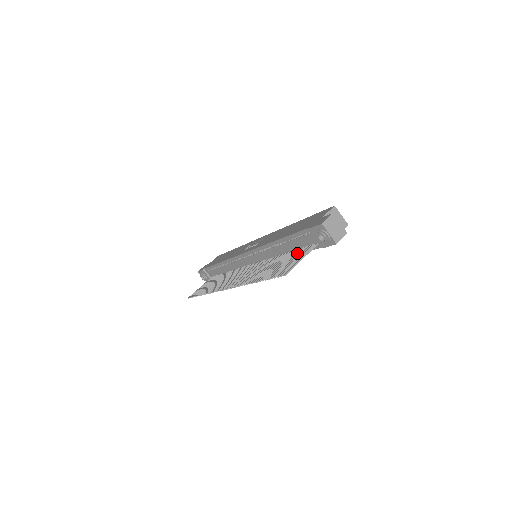
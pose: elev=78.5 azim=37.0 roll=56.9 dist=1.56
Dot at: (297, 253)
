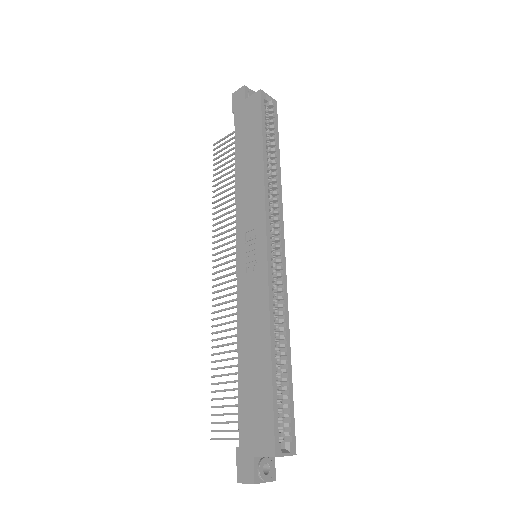
Dot at: occluded
